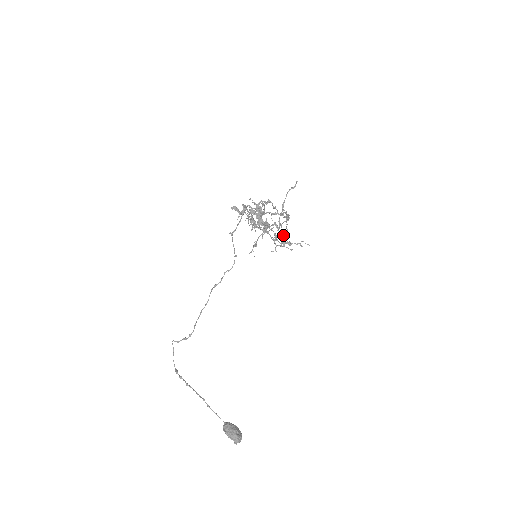
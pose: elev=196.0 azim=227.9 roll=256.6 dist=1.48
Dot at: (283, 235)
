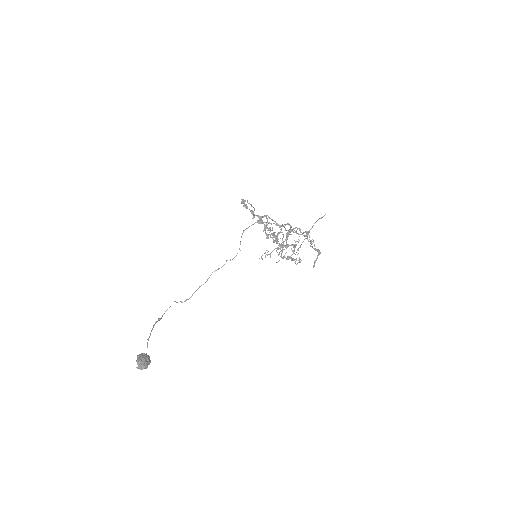
Dot at: (294, 253)
